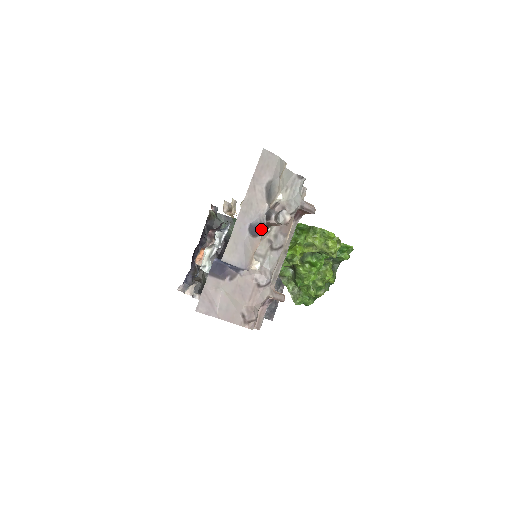
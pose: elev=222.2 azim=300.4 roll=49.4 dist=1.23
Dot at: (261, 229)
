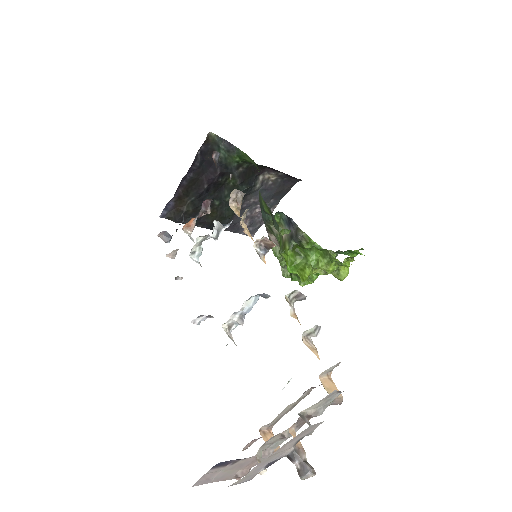
Dot at: (278, 459)
